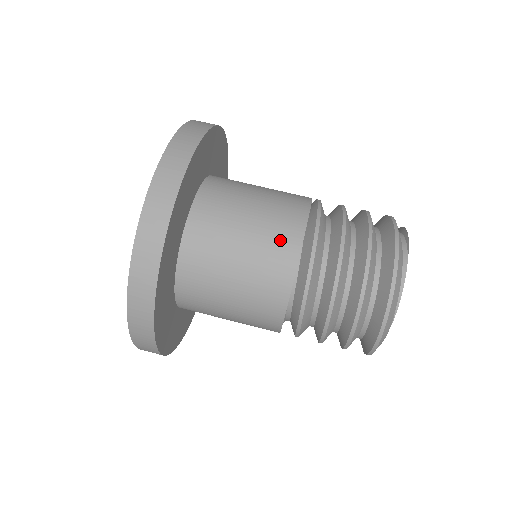
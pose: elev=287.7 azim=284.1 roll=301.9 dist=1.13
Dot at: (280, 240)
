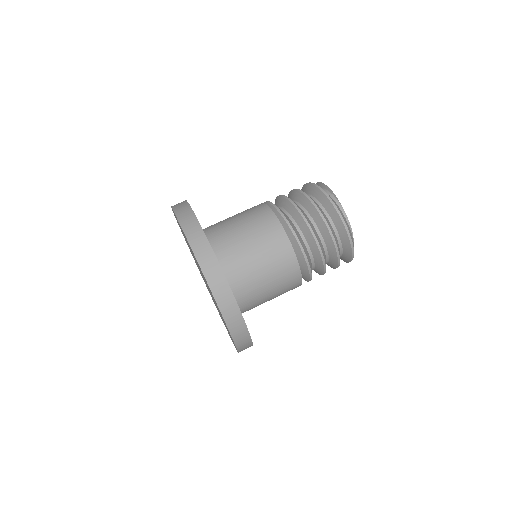
Dot at: (277, 248)
